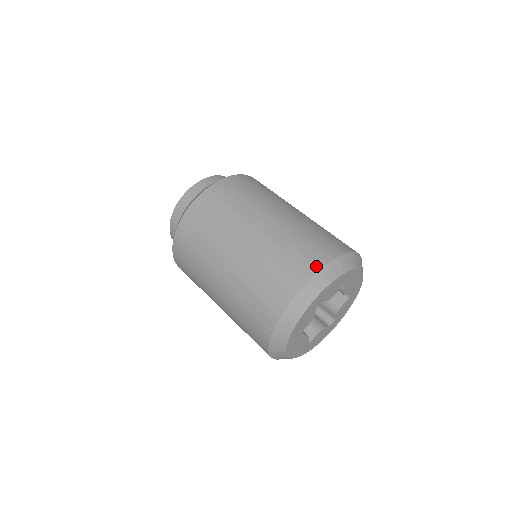
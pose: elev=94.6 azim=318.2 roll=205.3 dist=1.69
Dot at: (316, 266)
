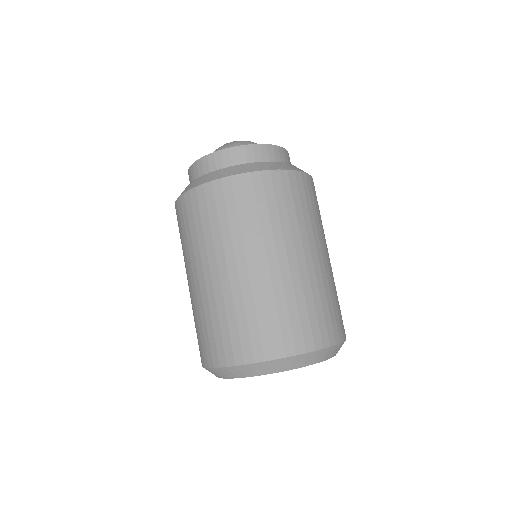
Dot at: (293, 349)
